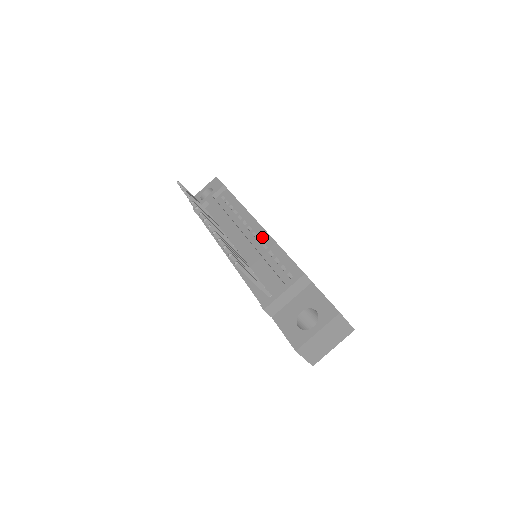
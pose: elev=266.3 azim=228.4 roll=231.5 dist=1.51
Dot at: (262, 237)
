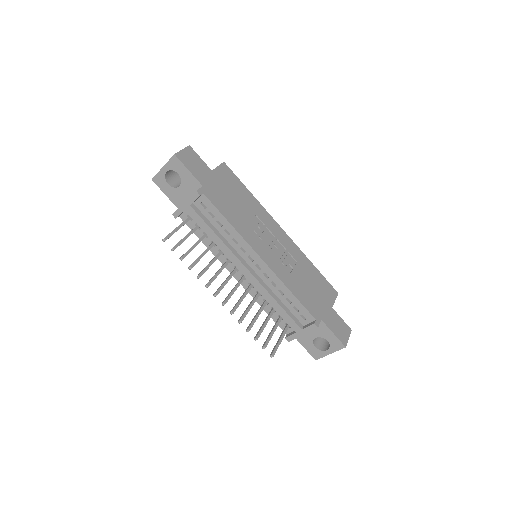
Dot at: (268, 274)
